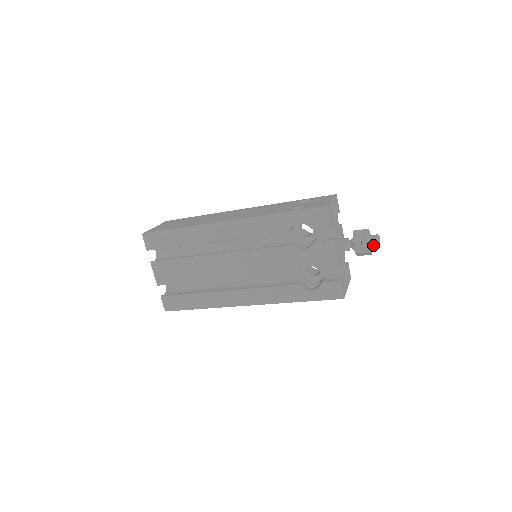
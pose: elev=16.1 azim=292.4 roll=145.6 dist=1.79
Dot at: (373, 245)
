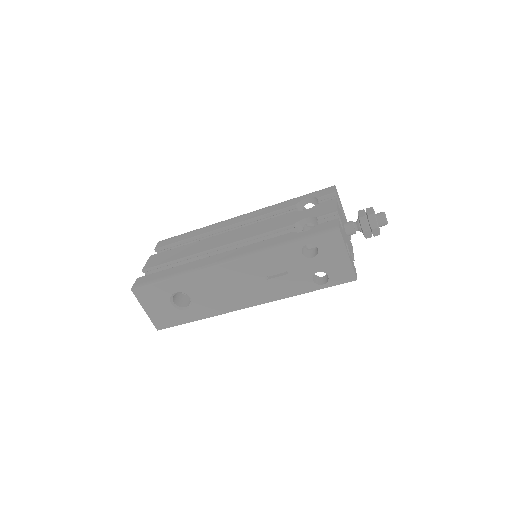
Dot at: (379, 215)
